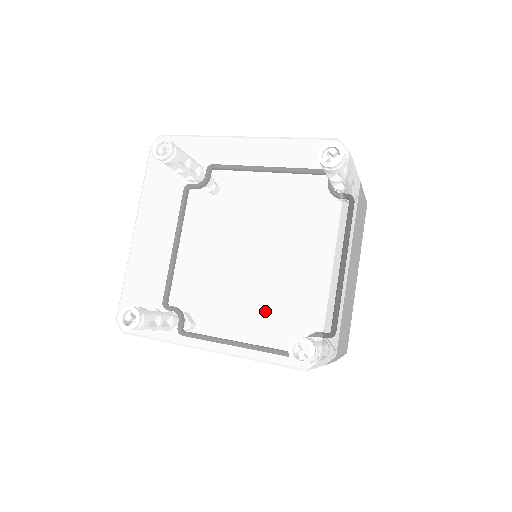
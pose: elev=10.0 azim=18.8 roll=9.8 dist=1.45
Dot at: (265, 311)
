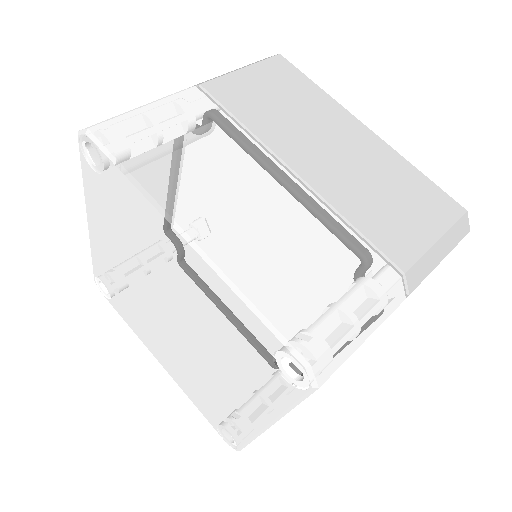
Dot at: (202, 393)
